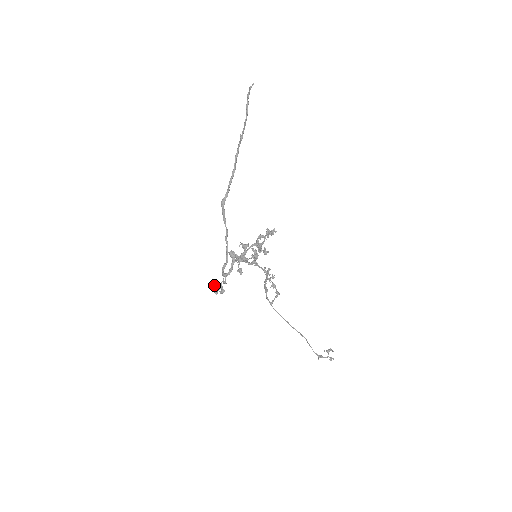
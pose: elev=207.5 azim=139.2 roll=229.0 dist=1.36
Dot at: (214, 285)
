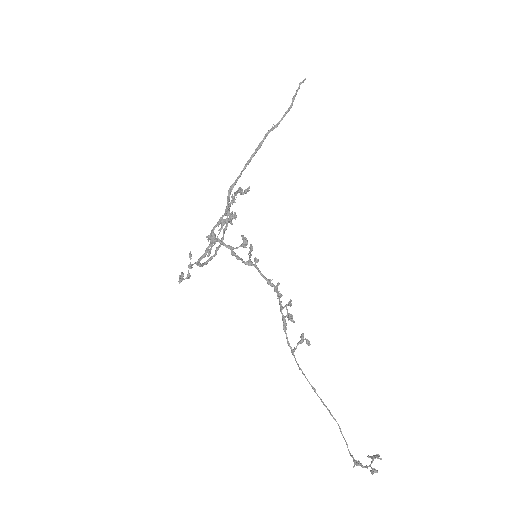
Dot at: occluded
